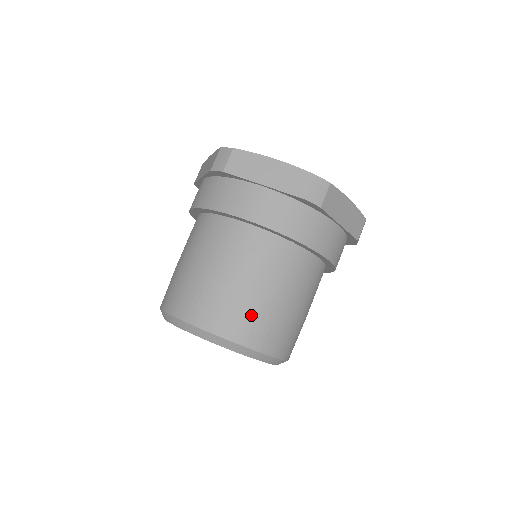
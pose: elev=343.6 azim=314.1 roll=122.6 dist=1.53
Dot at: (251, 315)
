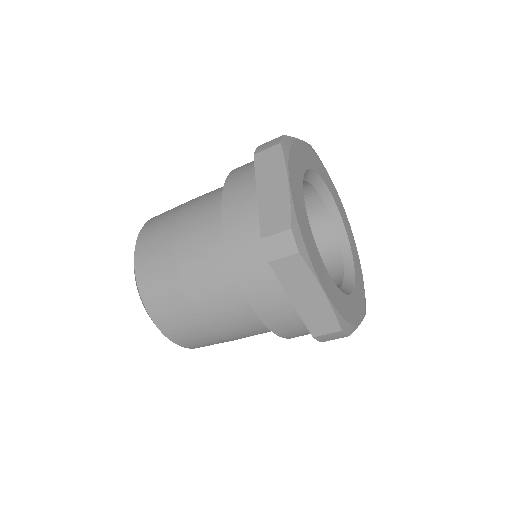
Dot at: (161, 278)
